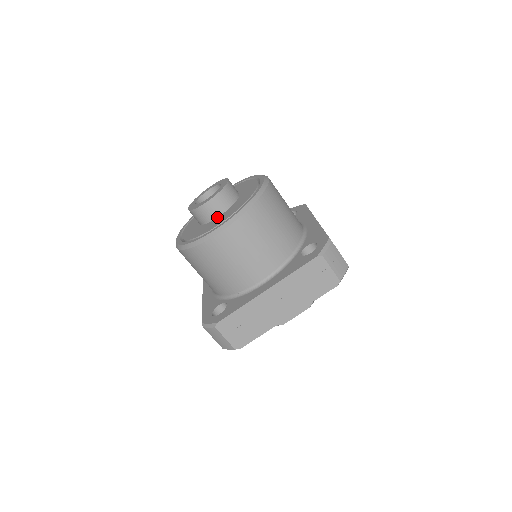
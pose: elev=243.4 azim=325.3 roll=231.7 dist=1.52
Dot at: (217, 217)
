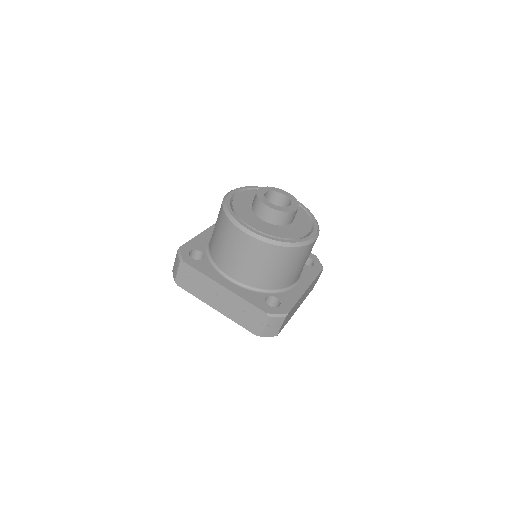
Dot at: (261, 218)
